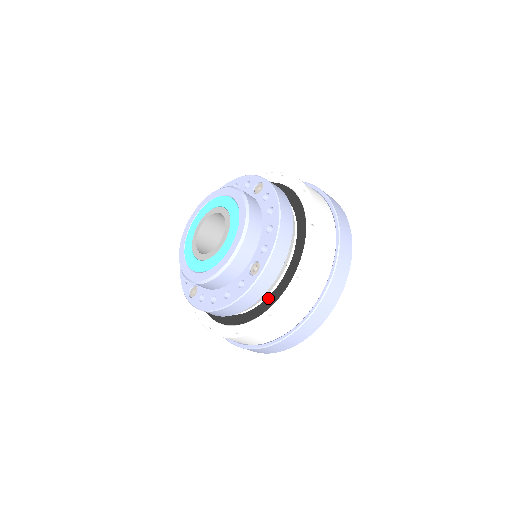
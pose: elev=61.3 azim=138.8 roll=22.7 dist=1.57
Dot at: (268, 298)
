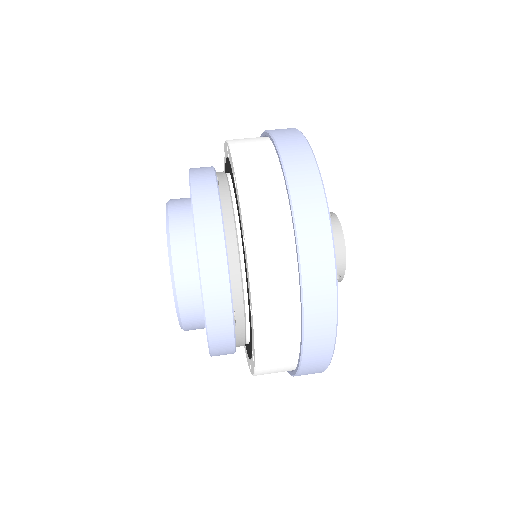
Dot at: (249, 335)
